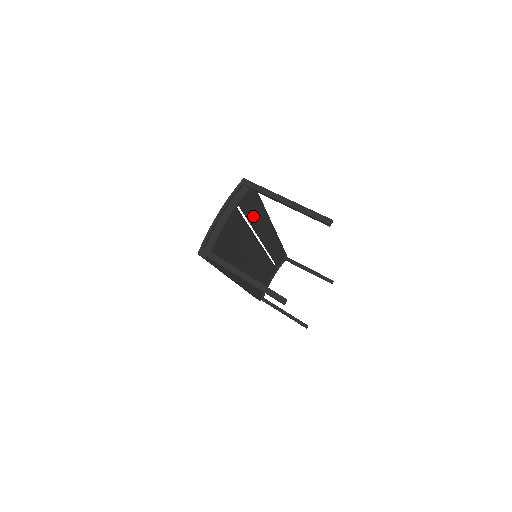
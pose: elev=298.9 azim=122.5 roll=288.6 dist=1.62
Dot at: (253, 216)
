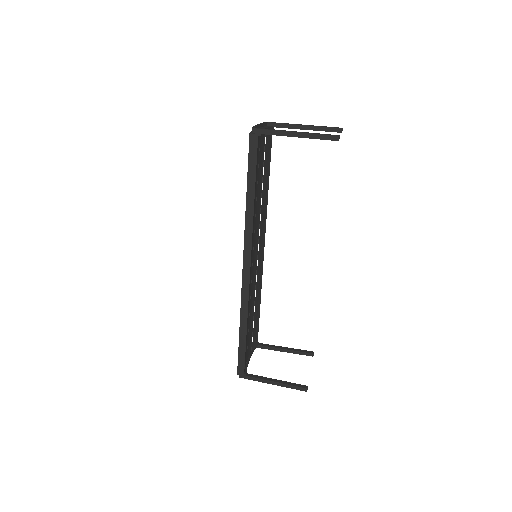
Dot at: (264, 180)
